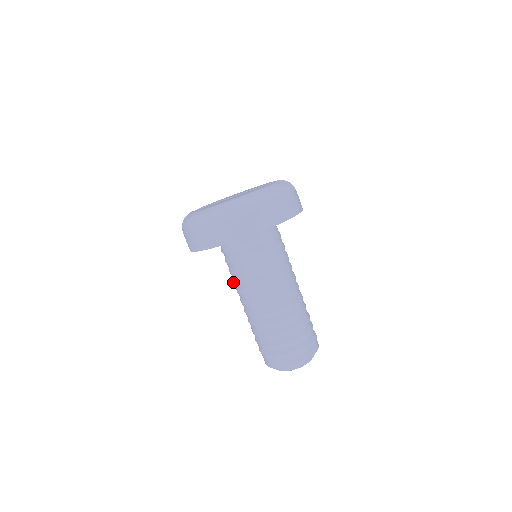
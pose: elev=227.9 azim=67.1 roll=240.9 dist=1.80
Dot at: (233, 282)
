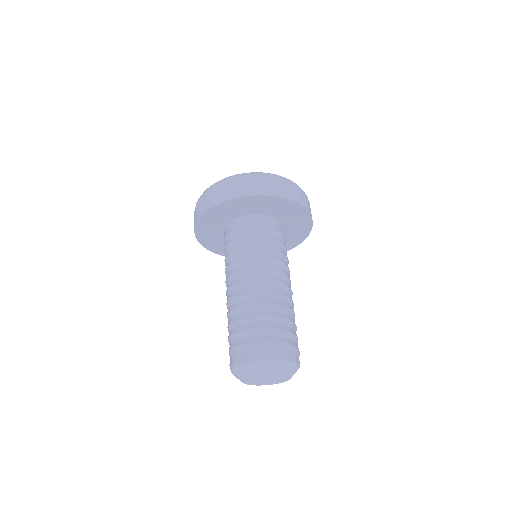
Dot at: (226, 268)
